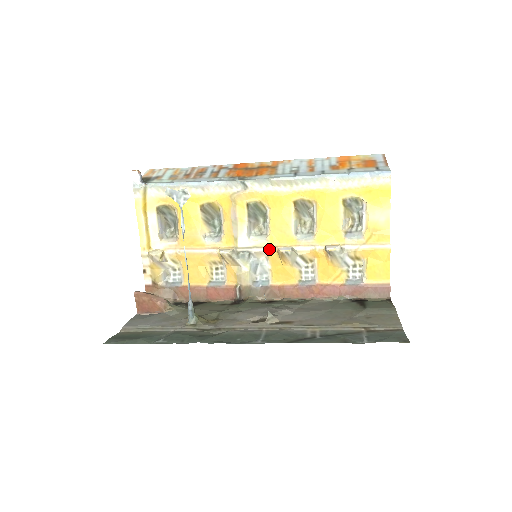
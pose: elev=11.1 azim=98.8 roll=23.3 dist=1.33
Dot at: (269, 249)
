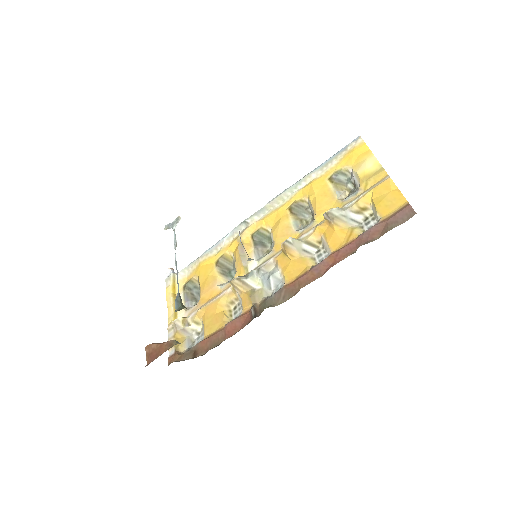
Dot at: (276, 256)
